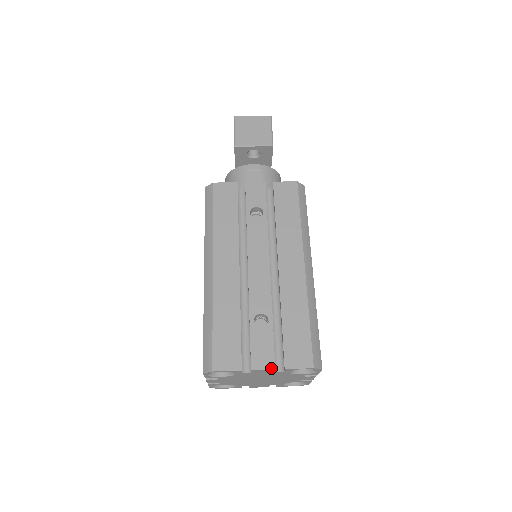
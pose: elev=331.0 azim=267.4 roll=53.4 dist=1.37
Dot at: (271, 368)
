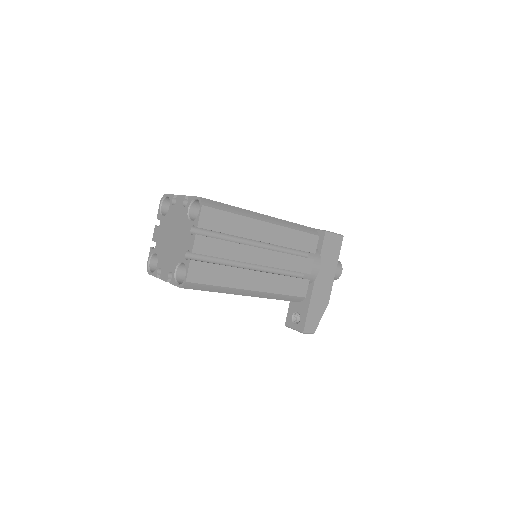
Dot at: (185, 195)
